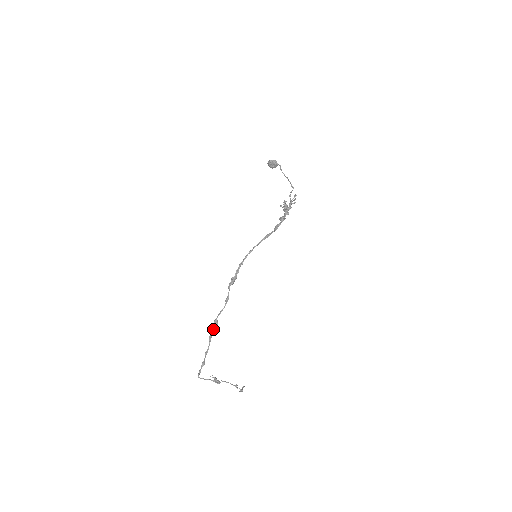
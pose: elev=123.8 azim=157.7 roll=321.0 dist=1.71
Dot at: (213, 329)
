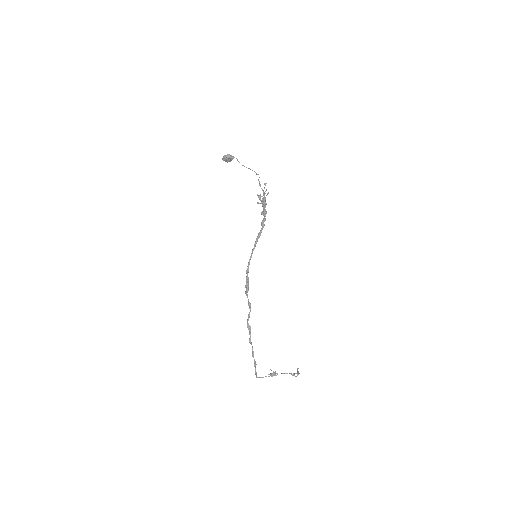
Dot at: (249, 333)
